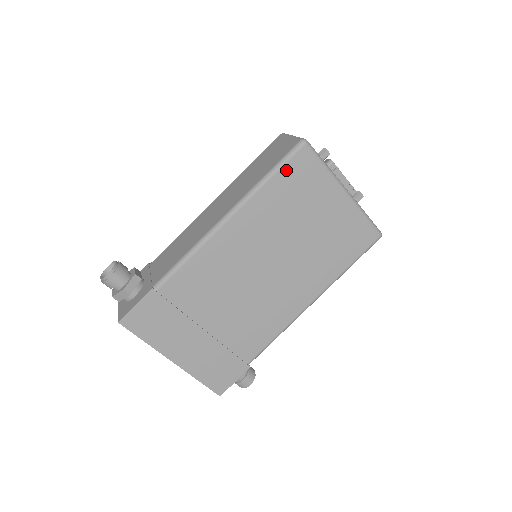
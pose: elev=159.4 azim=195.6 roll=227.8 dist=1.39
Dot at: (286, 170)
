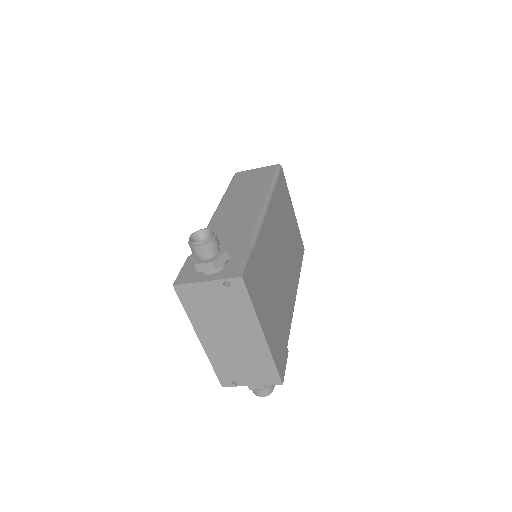
Dot at: (280, 180)
